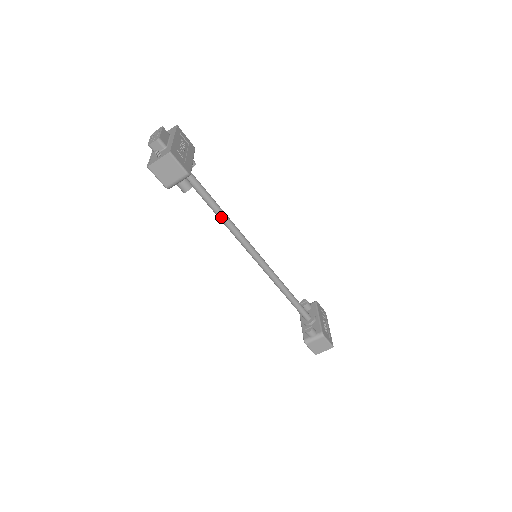
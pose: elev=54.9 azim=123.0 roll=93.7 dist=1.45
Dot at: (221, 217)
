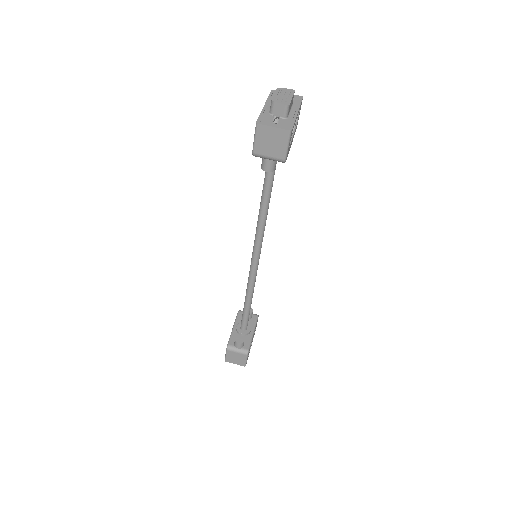
Dot at: (263, 207)
